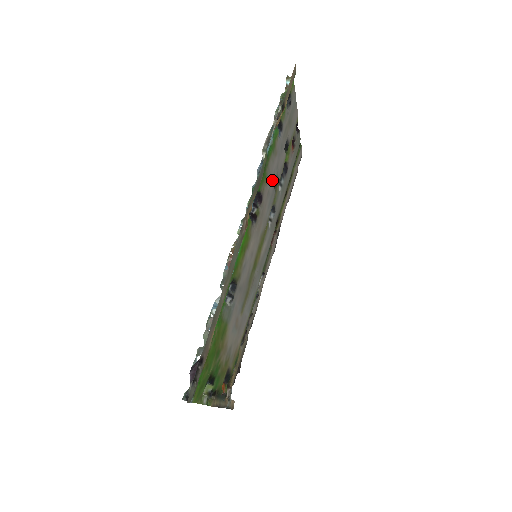
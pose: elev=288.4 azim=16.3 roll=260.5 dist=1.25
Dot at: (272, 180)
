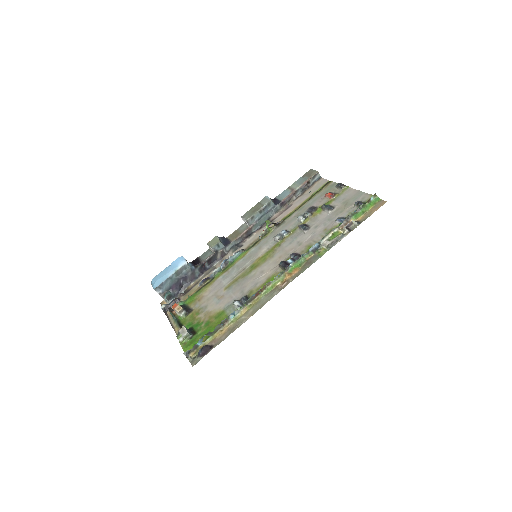
Dot at: (308, 236)
